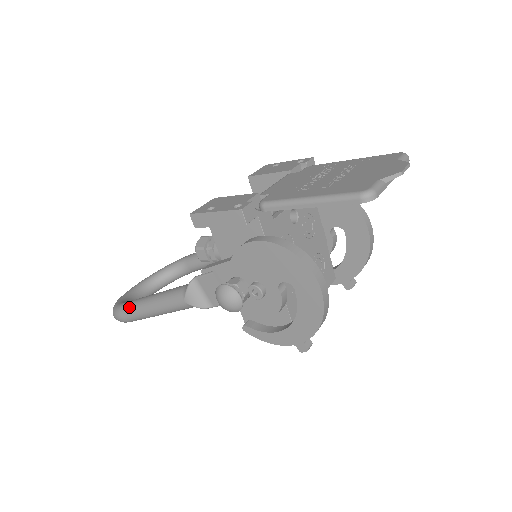
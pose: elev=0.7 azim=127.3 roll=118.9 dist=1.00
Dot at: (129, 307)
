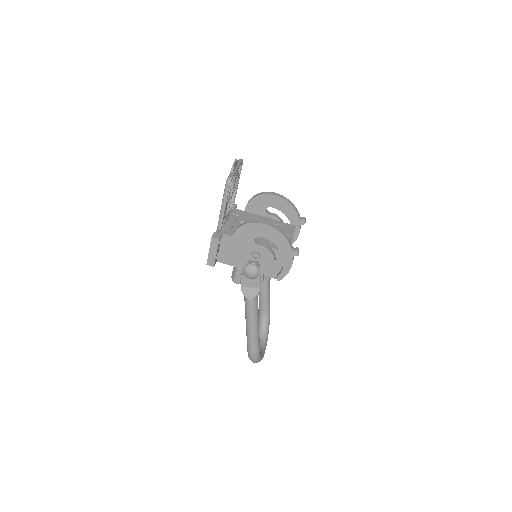
Dot at: (247, 343)
